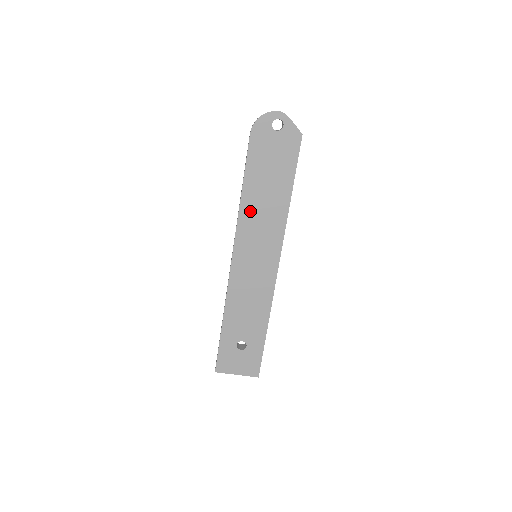
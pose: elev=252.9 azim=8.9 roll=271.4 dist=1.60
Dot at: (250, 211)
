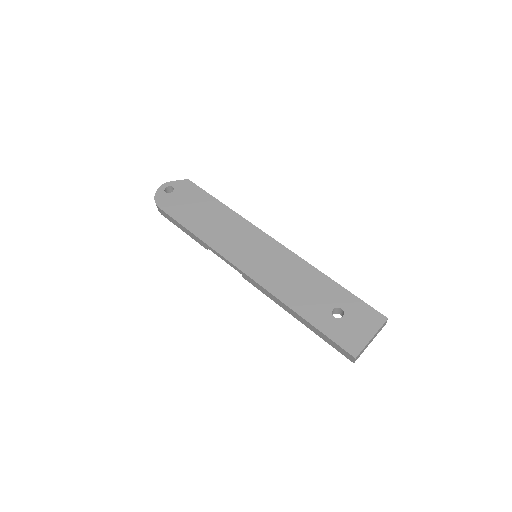
Dot at: (213, 237)
